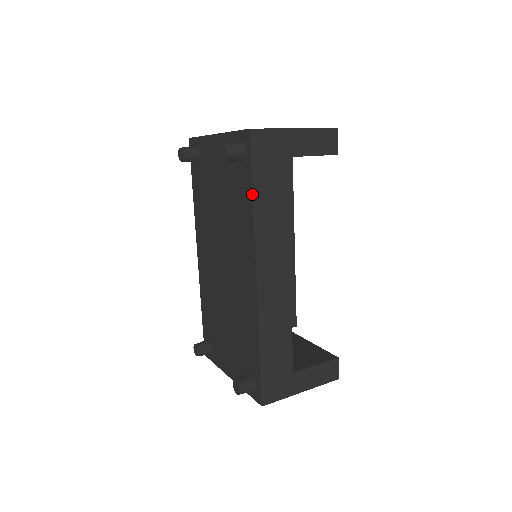
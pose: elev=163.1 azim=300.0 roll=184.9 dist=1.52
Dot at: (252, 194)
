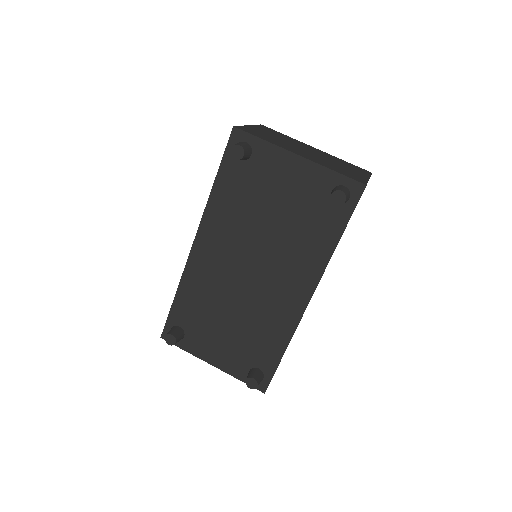
Dot at: occluded
